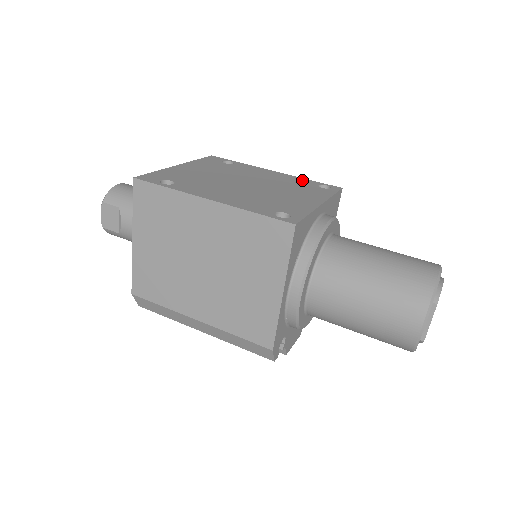
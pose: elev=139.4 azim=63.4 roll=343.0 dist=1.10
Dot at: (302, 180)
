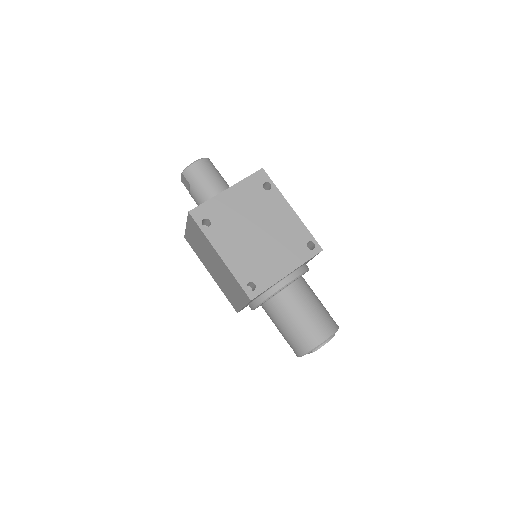
Dot at: (302, 231)
